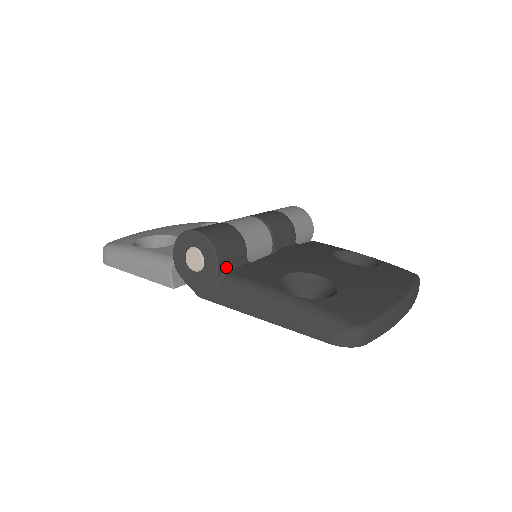
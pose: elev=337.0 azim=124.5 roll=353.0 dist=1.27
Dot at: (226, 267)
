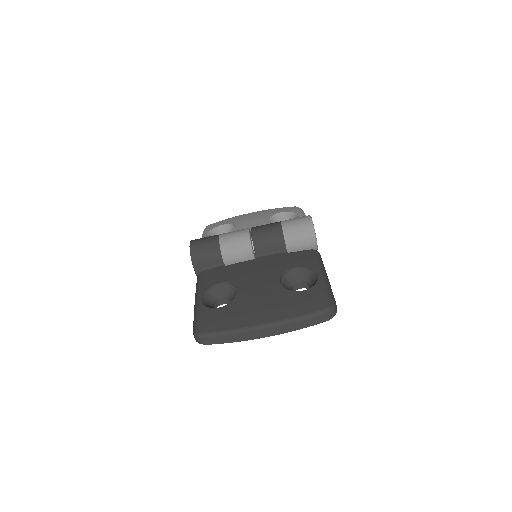
Dot at: (203, 267)
